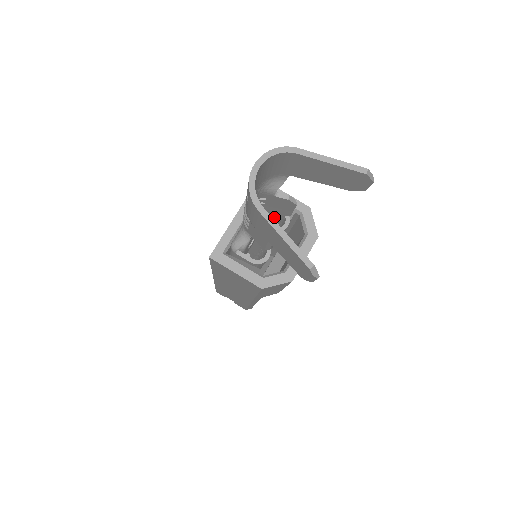
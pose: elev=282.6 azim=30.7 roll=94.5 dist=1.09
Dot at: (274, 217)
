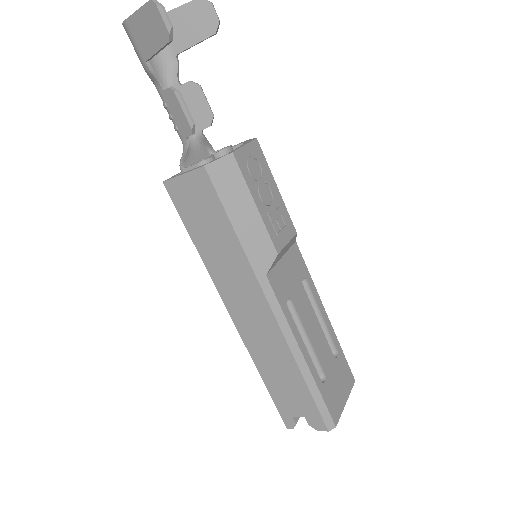
Dot at: occluded
